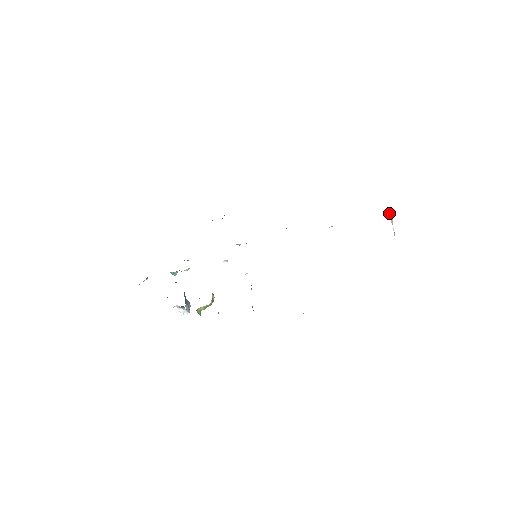
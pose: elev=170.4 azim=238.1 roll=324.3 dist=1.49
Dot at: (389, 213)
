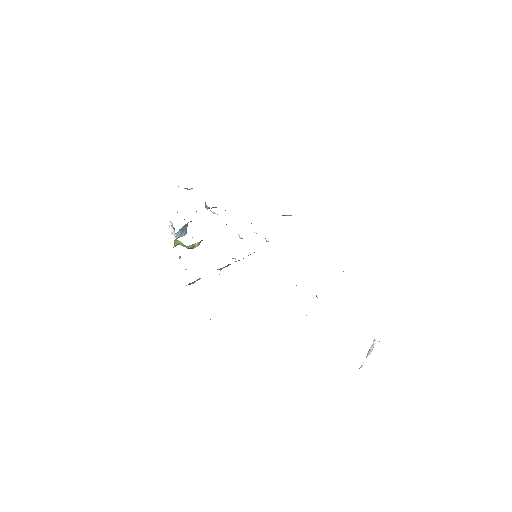
Dot at: (372, 344)
